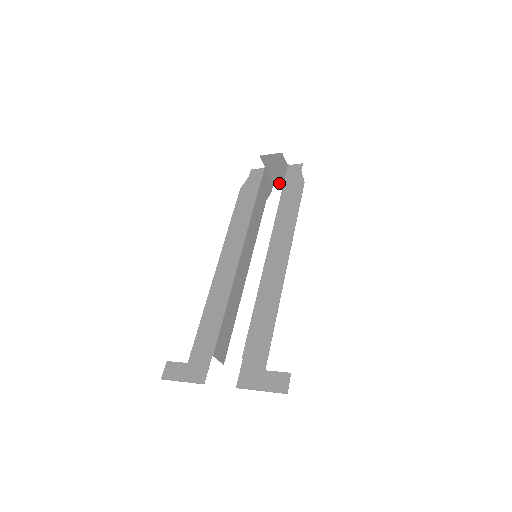
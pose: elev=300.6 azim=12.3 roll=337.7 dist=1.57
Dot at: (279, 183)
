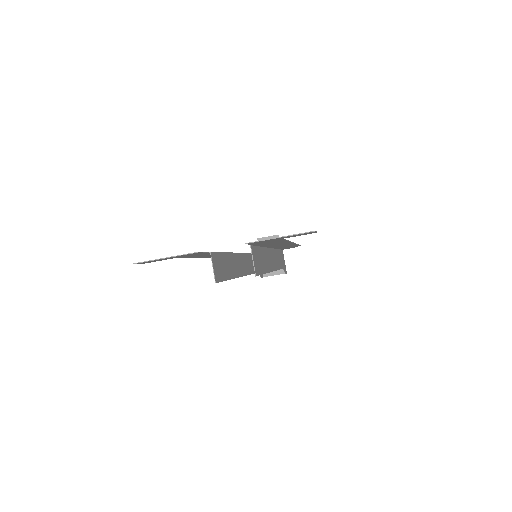
Dot at: occluded
